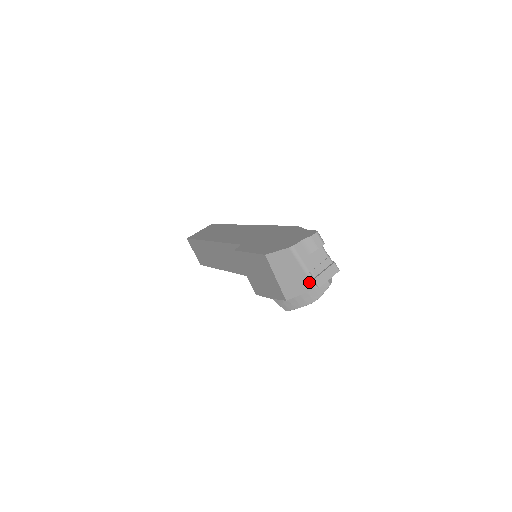
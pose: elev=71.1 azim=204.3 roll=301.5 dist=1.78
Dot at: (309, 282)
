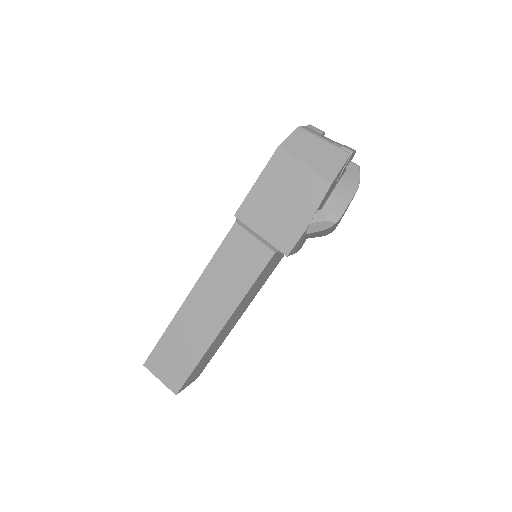
Dot at: (340, 151)
